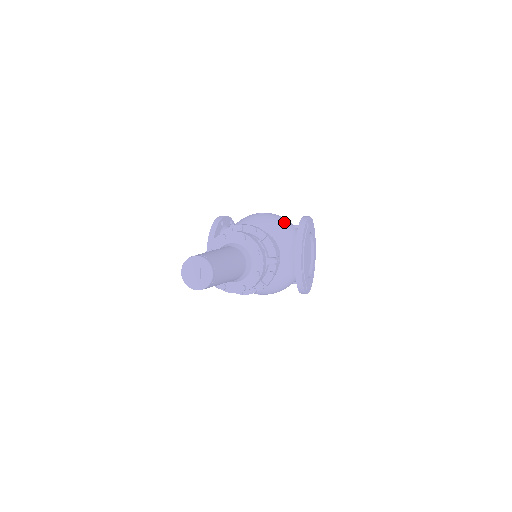
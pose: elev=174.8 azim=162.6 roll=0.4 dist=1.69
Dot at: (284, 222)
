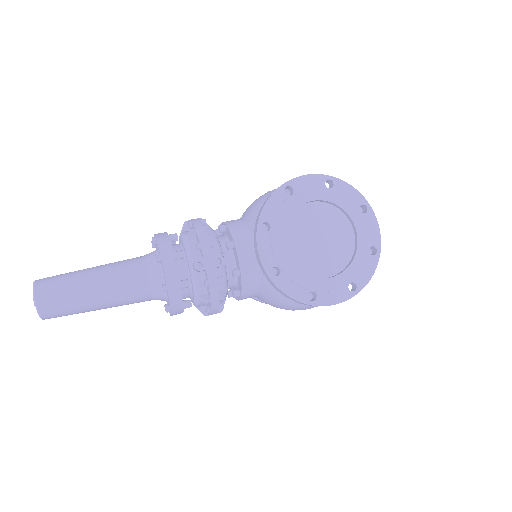
Dot at: occluded
